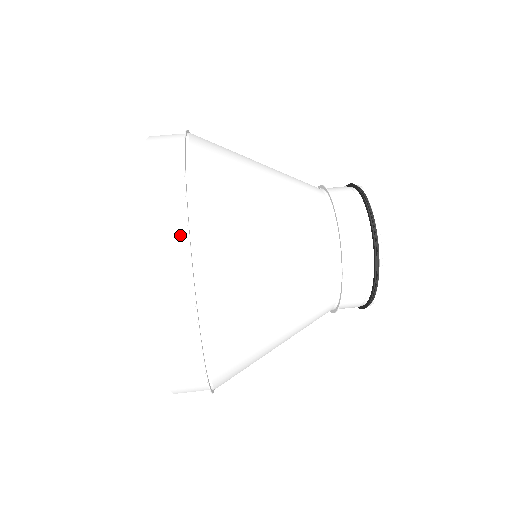
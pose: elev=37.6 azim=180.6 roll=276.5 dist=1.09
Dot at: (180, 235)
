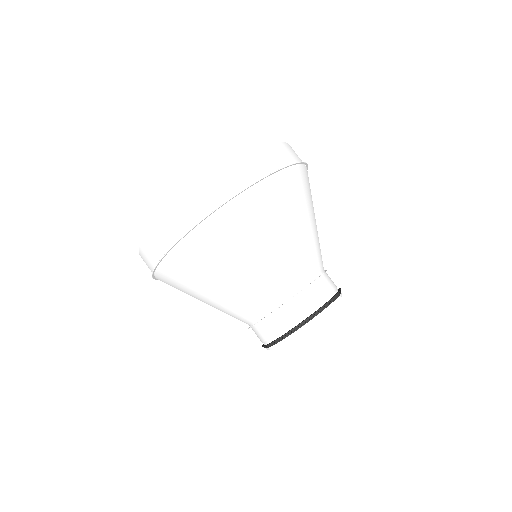
Dot at: (236, 189)
